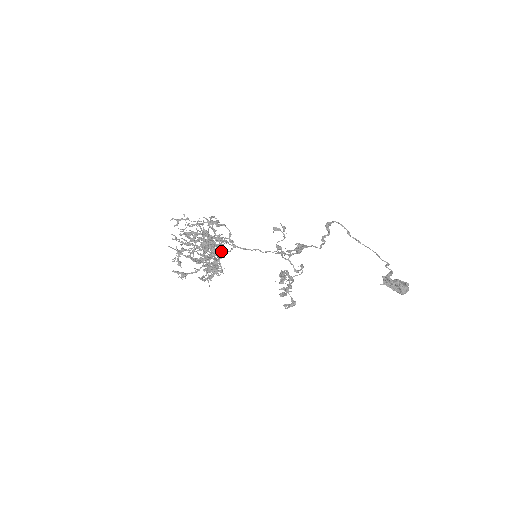
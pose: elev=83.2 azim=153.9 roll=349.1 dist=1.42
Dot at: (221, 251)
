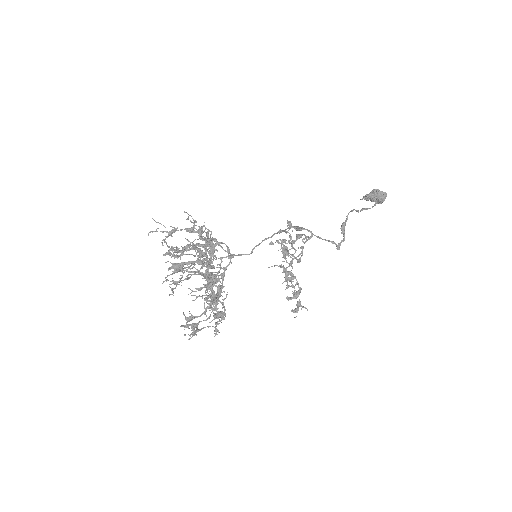
Dot at: (219, 267)
